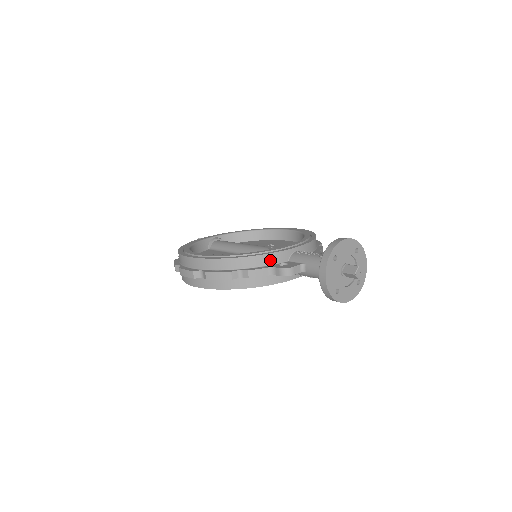
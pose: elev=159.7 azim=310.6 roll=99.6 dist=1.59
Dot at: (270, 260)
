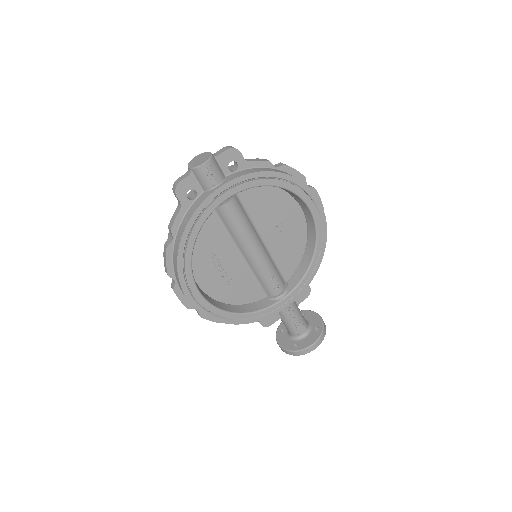
Dot at: occluded
